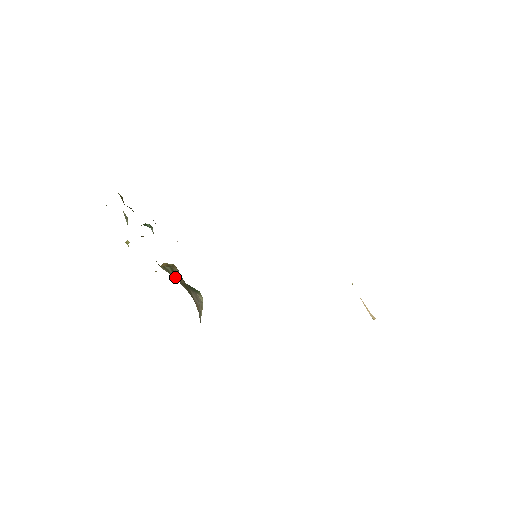
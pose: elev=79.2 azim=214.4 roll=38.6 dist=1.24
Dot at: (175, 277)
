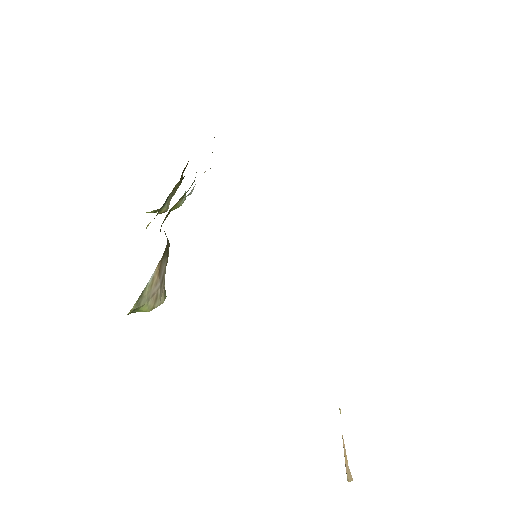
Dot at: (166, 236)
